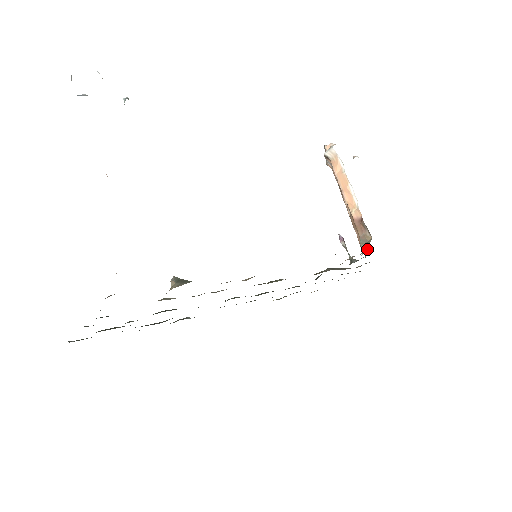
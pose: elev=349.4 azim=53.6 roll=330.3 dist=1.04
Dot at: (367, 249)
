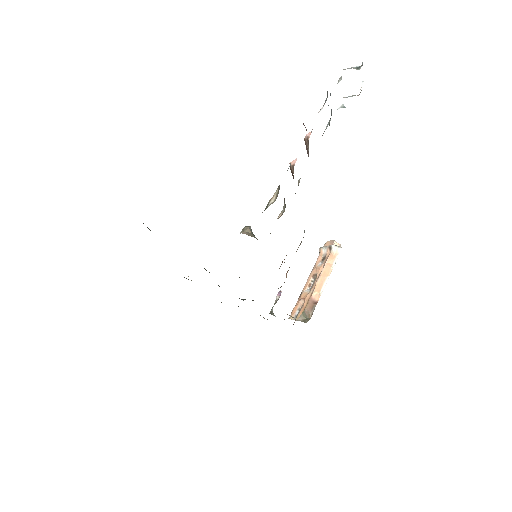
Dot at: (306, 322)
